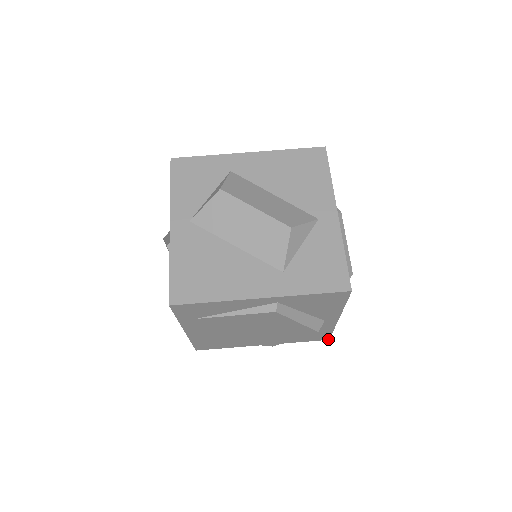
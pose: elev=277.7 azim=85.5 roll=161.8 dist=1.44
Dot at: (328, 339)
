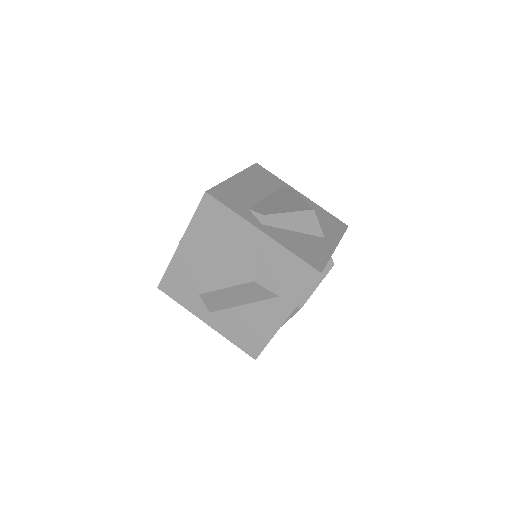
Dot at: (347, 227)
